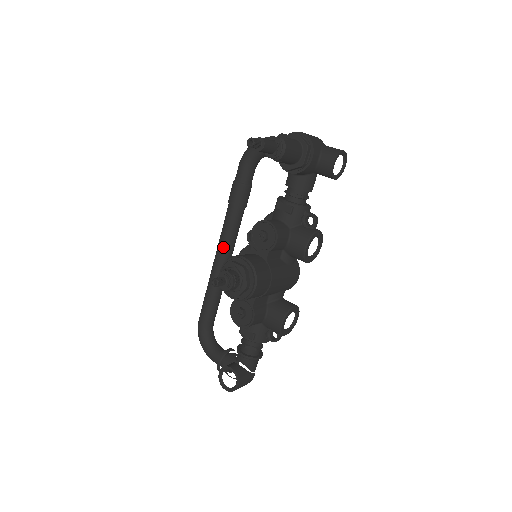
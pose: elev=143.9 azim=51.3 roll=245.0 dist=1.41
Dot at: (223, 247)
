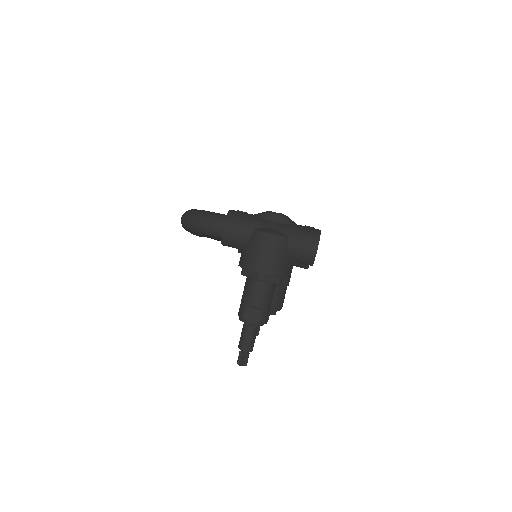
Dot at: (212, 238)
